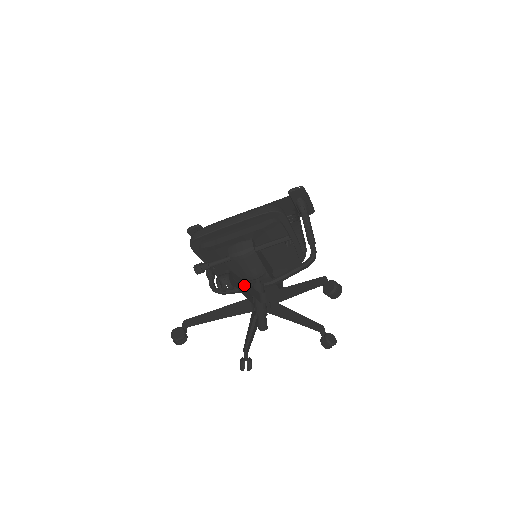
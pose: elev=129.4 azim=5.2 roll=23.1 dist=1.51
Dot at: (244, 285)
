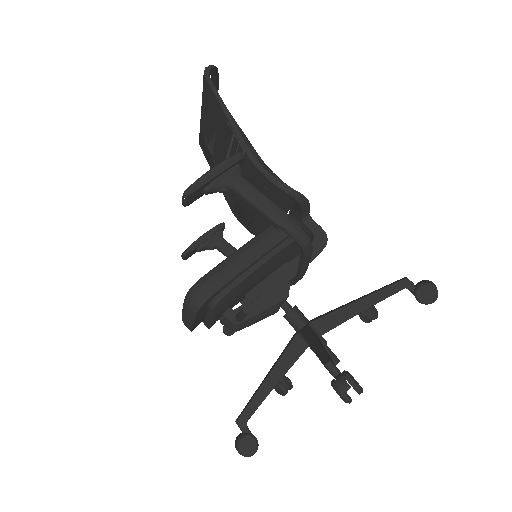
Dot at: (268, 387)
